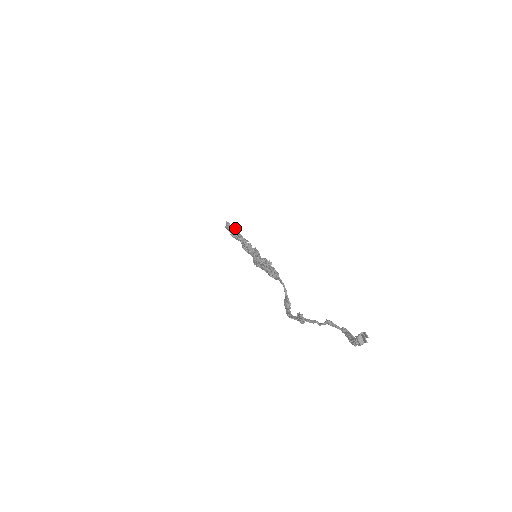
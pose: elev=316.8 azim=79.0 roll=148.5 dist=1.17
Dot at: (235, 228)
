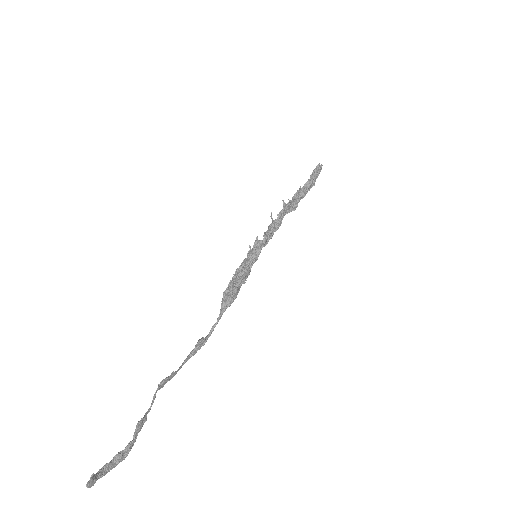
Dot at: (310, 184)
